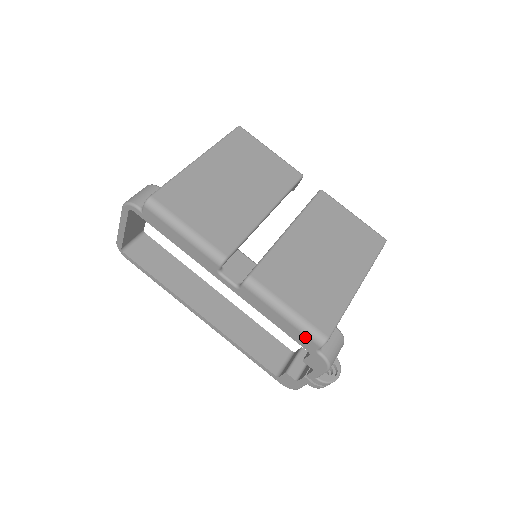
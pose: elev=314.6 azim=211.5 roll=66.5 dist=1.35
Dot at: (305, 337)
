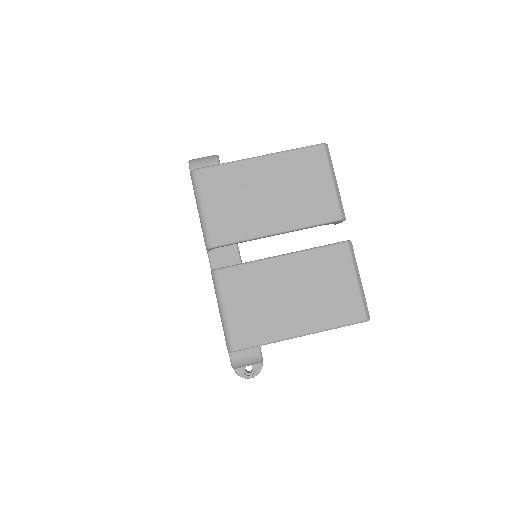
Dot at: (225, 337)
